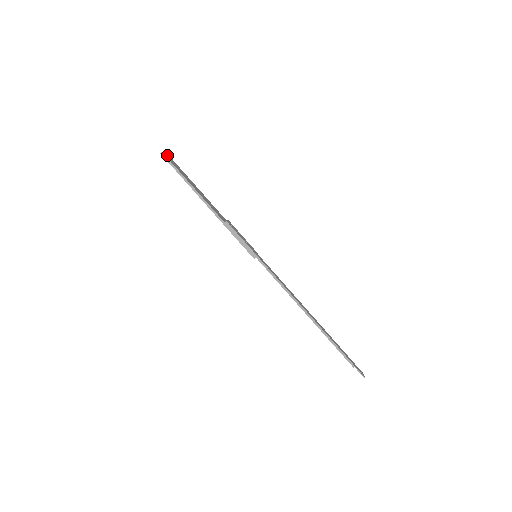
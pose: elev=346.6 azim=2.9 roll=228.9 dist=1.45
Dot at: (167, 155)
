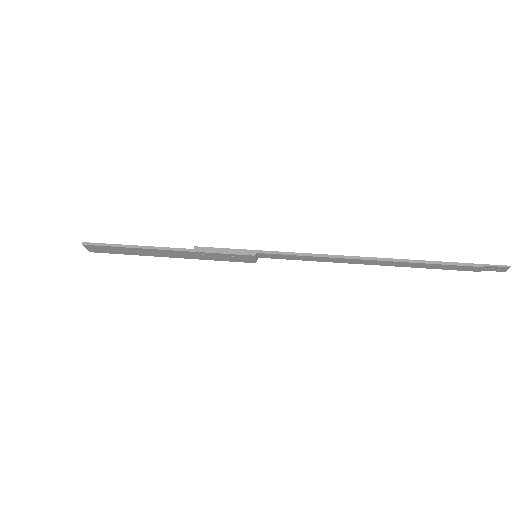
Dot at: (92, 247)
